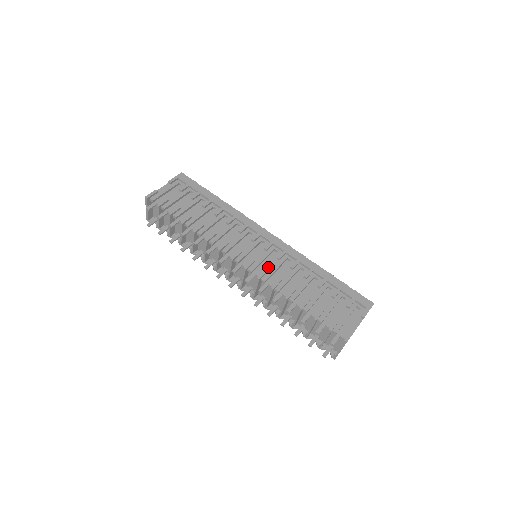
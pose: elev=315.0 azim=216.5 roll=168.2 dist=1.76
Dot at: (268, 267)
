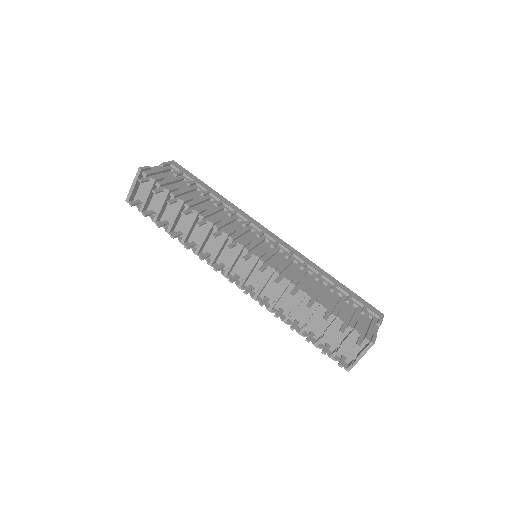
Dot at: (279, 262)
